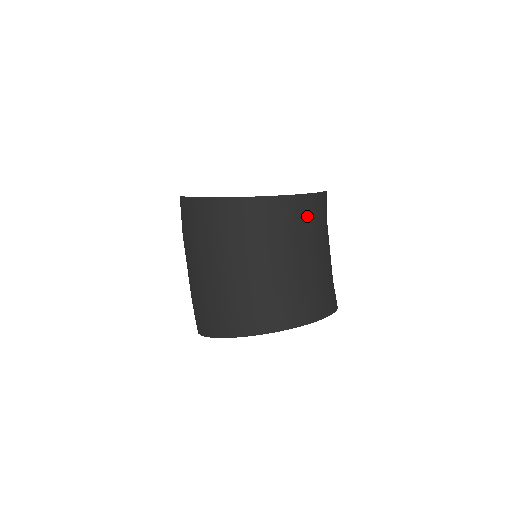
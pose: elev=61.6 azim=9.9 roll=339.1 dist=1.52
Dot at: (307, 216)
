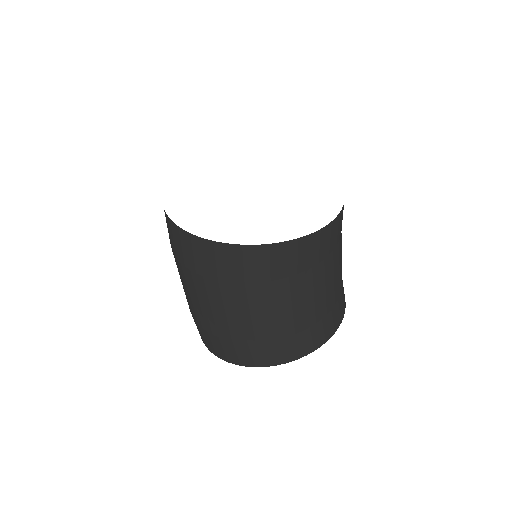
Dot at: (341, 225)
